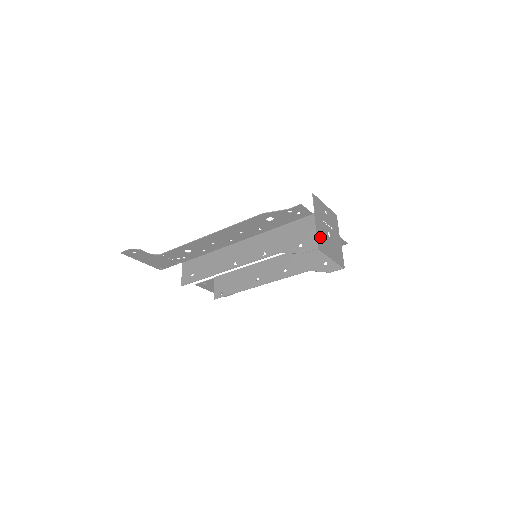
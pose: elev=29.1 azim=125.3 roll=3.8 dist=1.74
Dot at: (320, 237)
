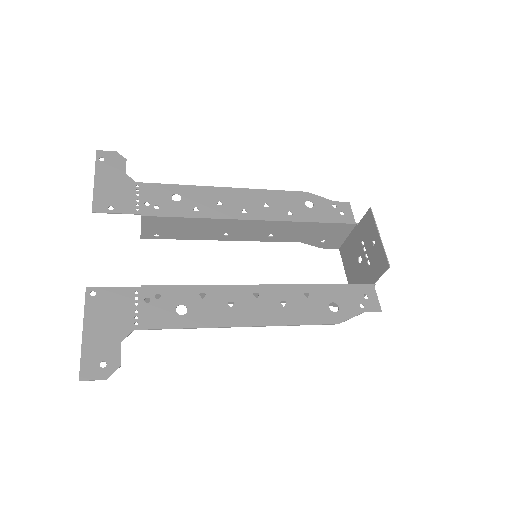
Dot at: occluded
